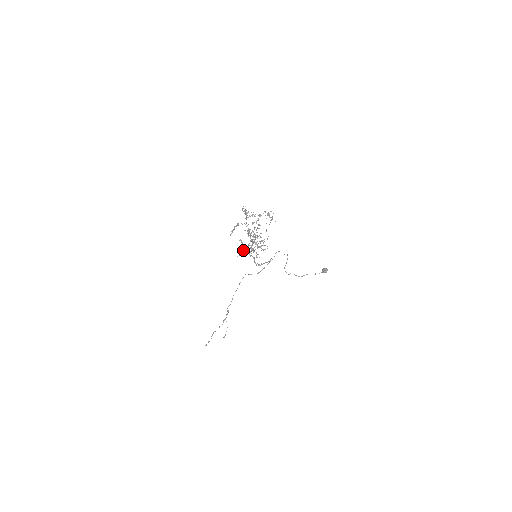
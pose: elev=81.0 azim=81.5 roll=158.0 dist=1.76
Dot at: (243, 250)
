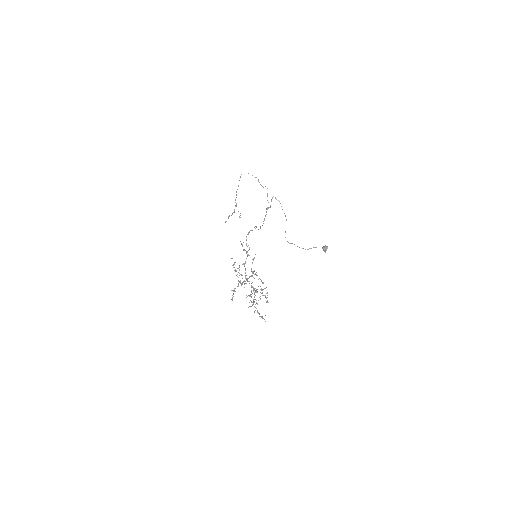
Dot at: (243, 264)
